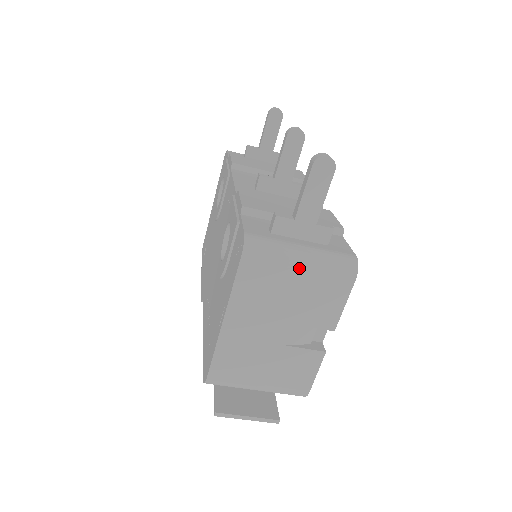
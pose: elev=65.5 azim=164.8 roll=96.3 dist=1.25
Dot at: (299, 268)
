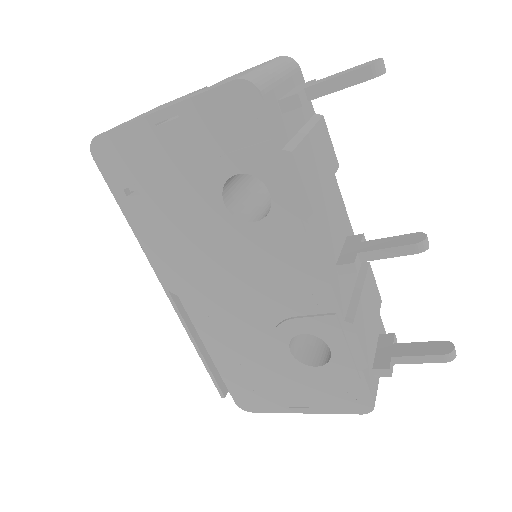
Dot at: occluded
